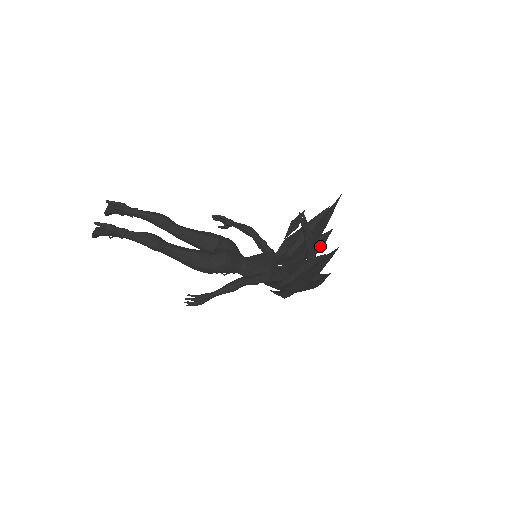
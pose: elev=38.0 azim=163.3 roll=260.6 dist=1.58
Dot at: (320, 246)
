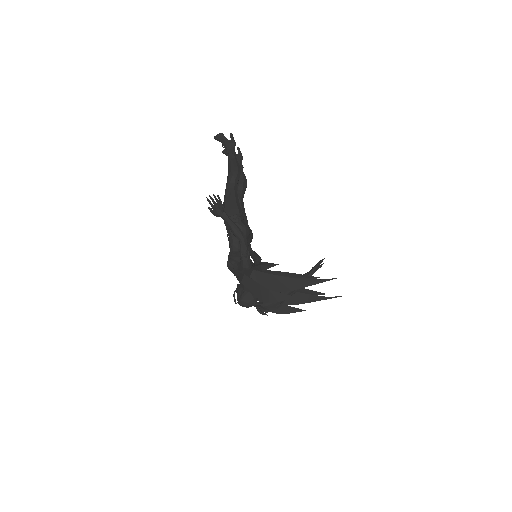
Dot at: (285, 309)
